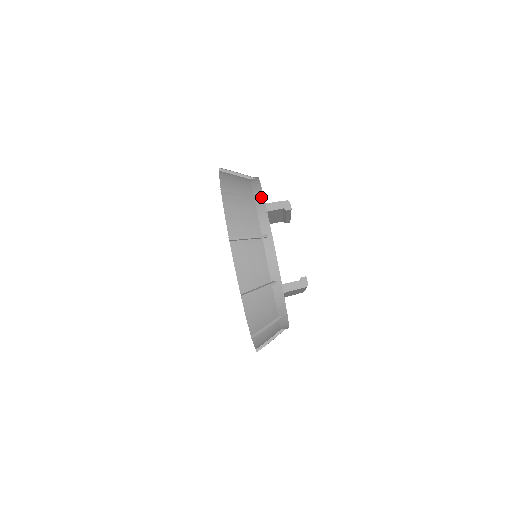
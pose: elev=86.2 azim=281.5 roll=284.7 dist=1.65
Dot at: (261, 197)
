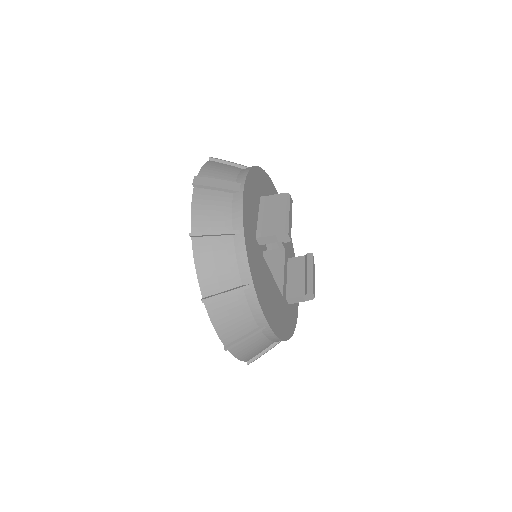
Dot at: (251, 288)
